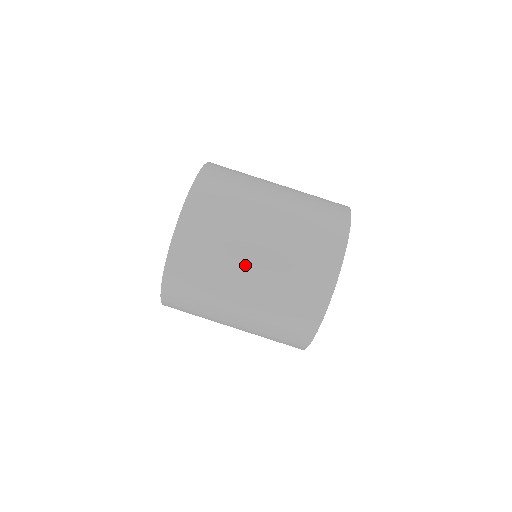
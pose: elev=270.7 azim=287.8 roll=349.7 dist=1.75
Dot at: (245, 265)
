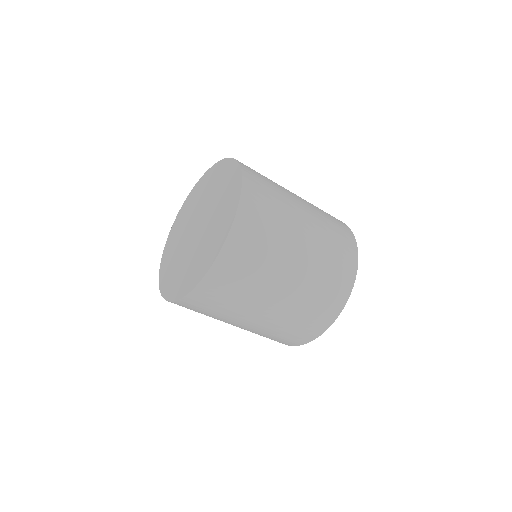
Dot at: occluded
